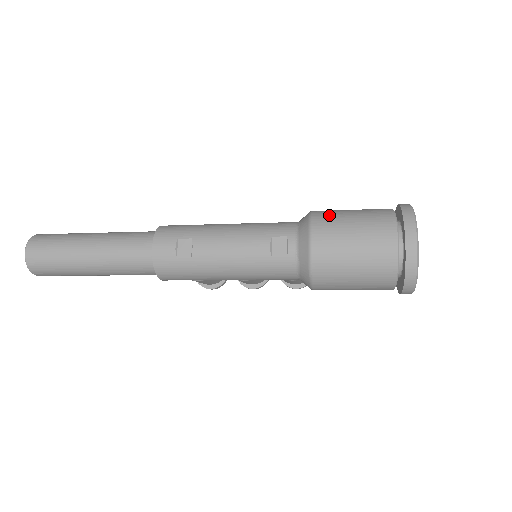
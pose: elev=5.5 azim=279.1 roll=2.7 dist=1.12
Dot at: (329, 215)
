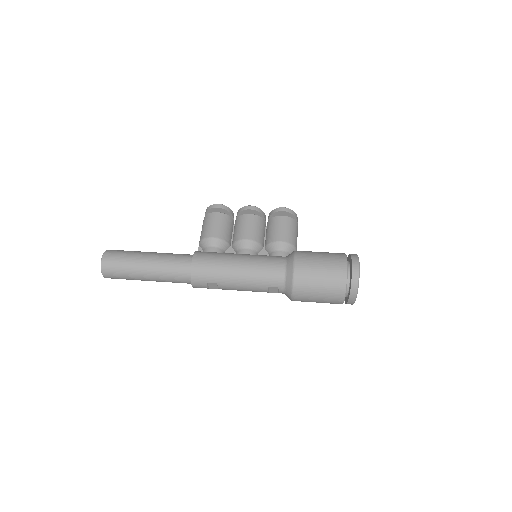
Dot at: (305, 283)
